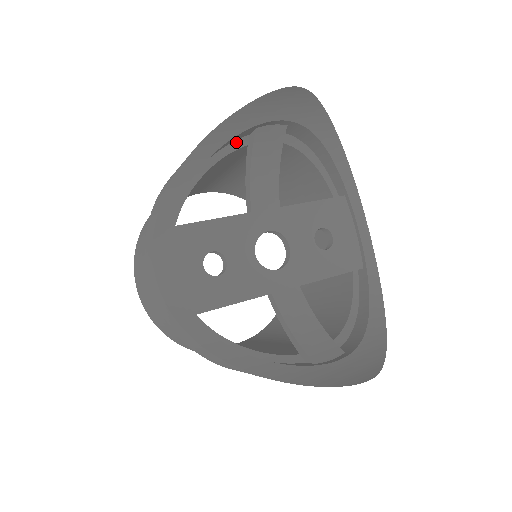
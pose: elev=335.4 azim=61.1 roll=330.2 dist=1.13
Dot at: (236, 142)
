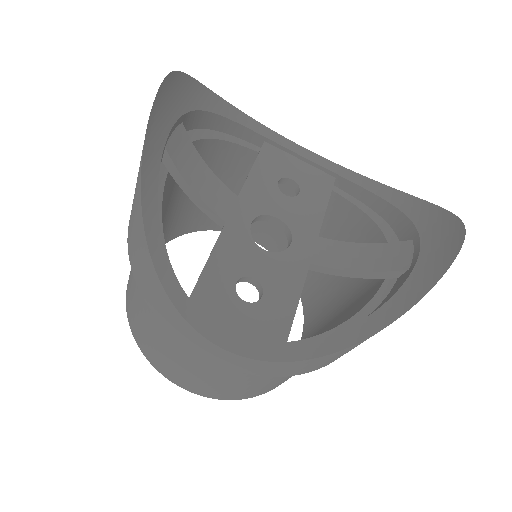
Dot at: occluded
